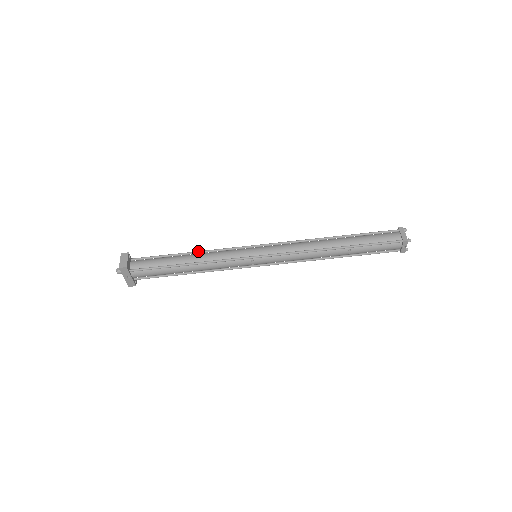
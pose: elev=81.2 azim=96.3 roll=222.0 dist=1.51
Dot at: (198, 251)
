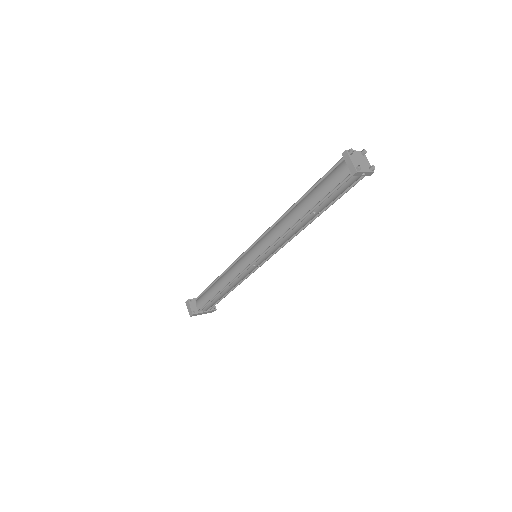
Dot at: (220, 275)
